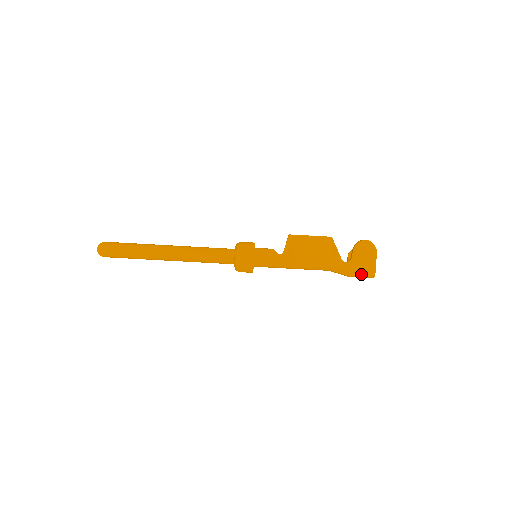
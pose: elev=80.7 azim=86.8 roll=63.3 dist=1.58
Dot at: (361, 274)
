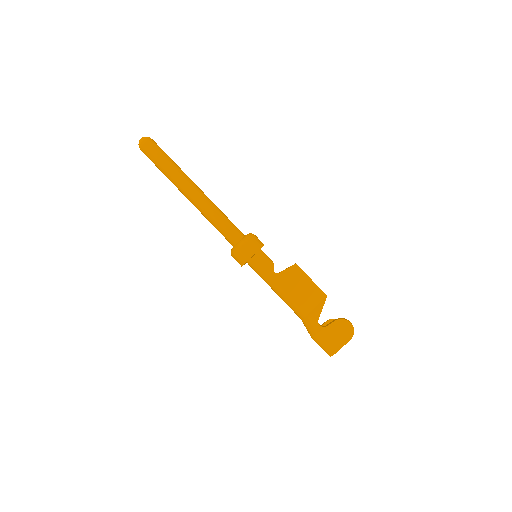
Dot at: (323, 345)
